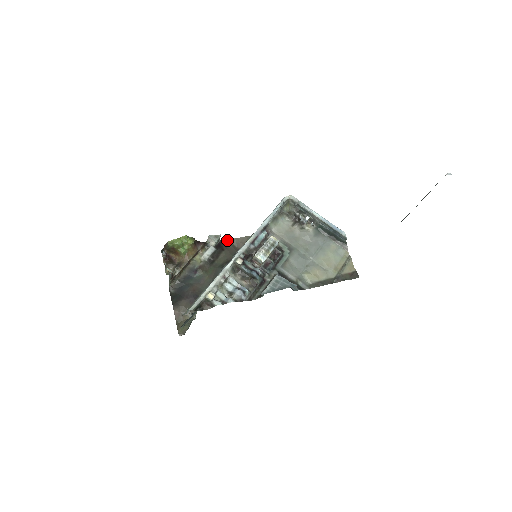
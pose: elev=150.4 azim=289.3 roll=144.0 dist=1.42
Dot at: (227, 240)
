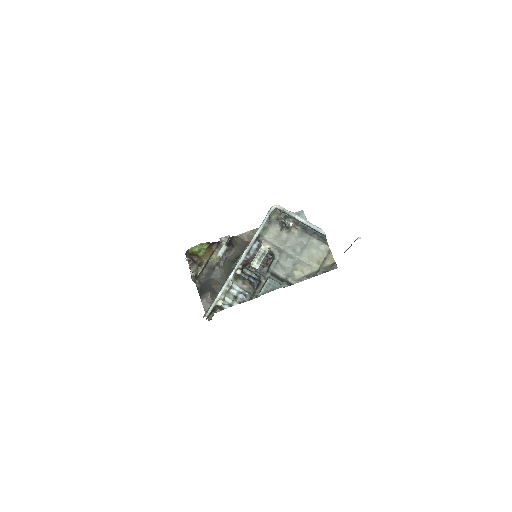
Dot at: (236, 236)
